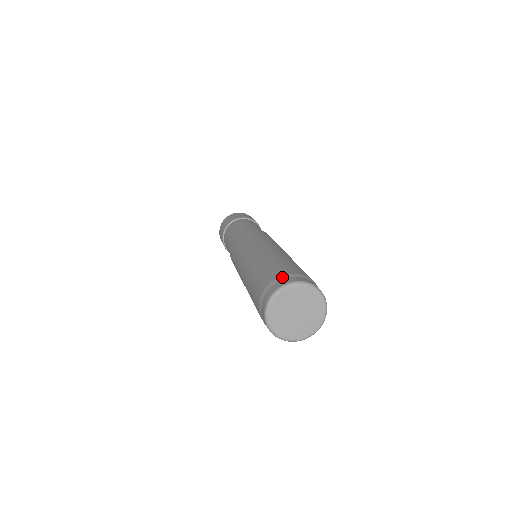
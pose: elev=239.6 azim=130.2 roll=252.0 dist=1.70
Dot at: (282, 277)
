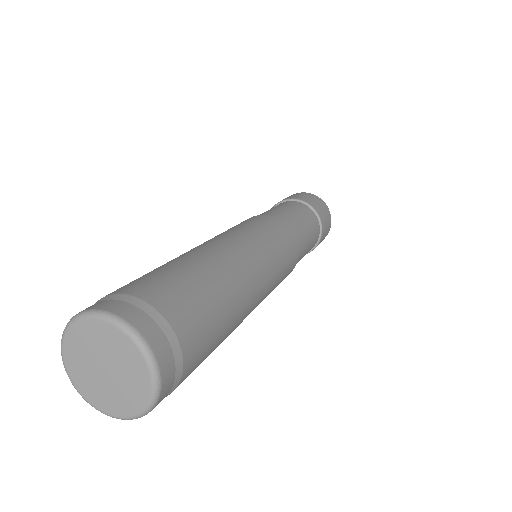
Dot at: (138, 302)
